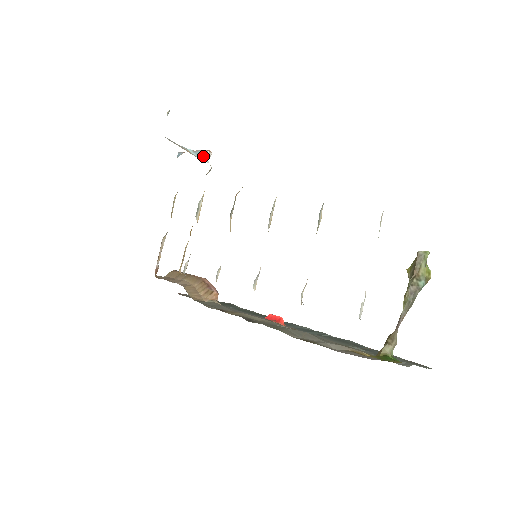
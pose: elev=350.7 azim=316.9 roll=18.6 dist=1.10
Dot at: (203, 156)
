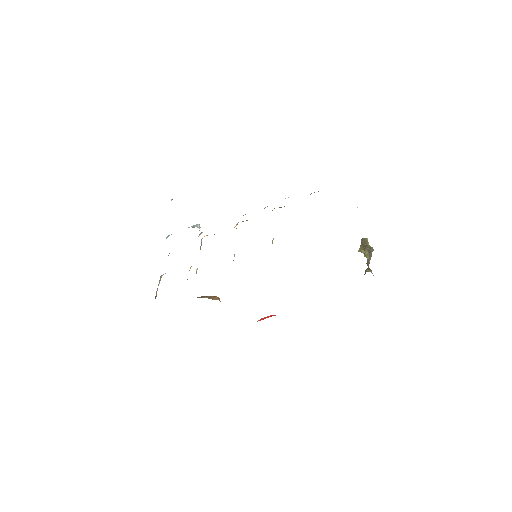
Dot at: (195, 226)
